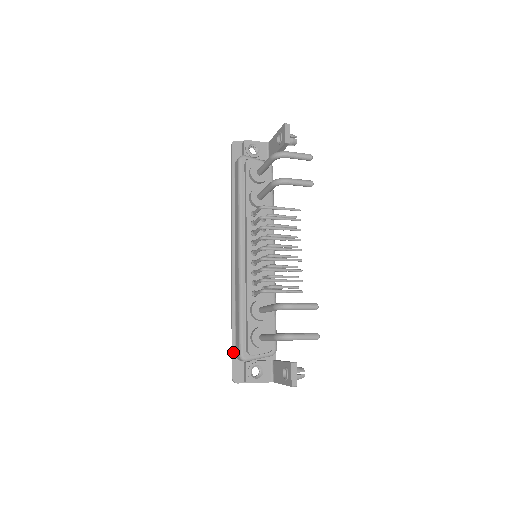
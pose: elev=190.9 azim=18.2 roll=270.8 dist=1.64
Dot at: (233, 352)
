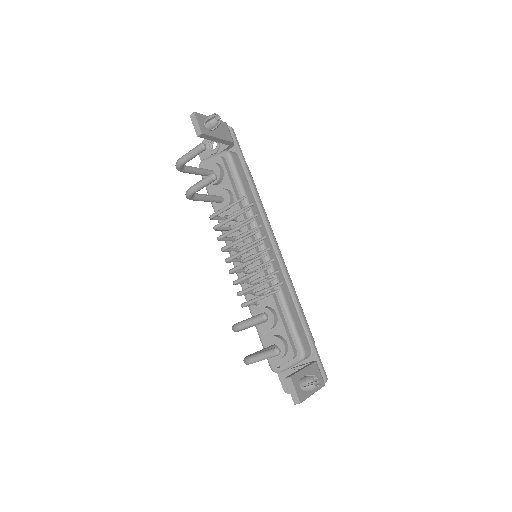
Dot at: occluded
